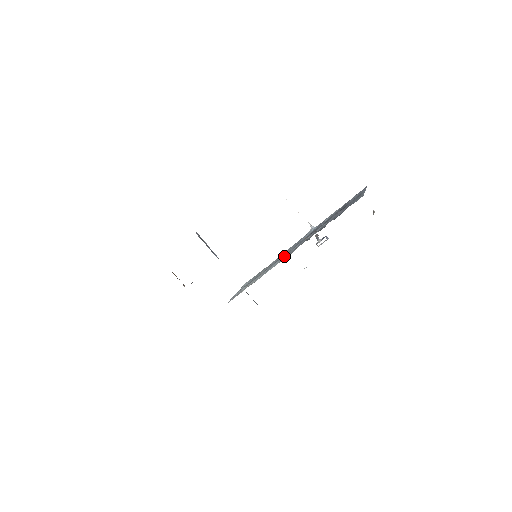
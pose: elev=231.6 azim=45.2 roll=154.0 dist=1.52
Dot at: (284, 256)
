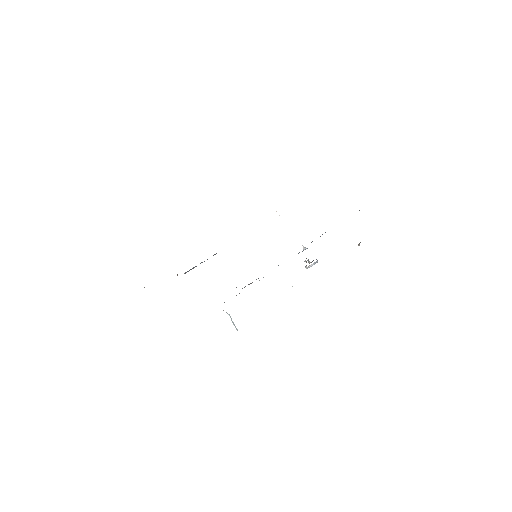
Dot at: occluded
